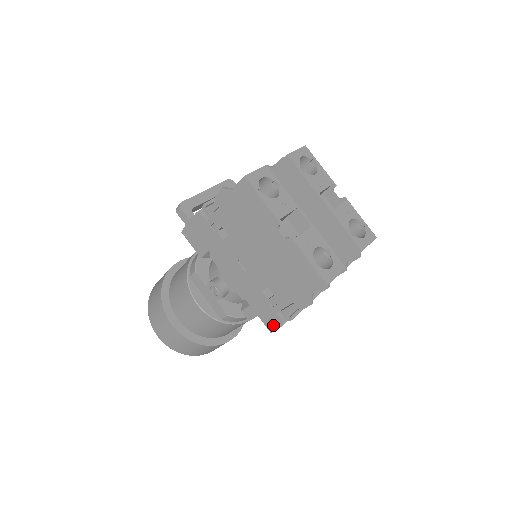
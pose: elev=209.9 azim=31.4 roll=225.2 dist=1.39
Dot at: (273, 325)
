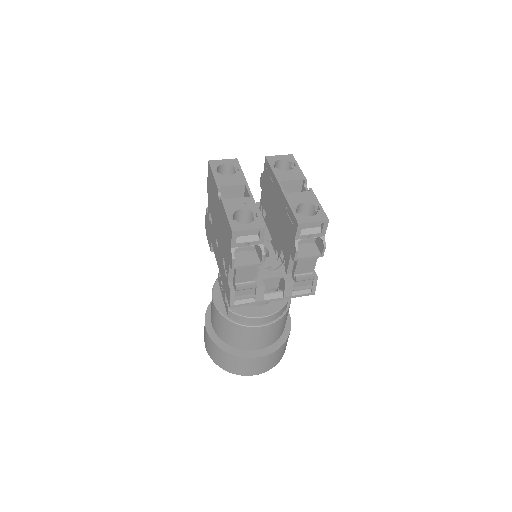
Dot at: (229, 298)
